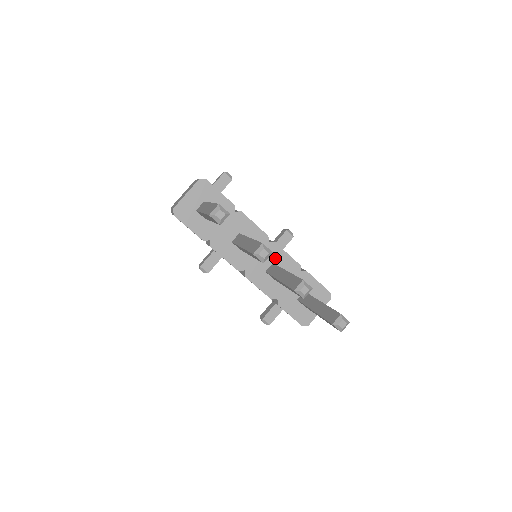
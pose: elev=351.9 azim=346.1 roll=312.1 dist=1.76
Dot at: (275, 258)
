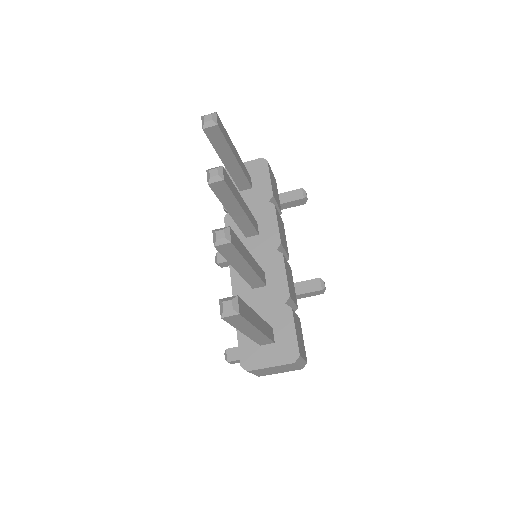
Dot at: (271, 269)
